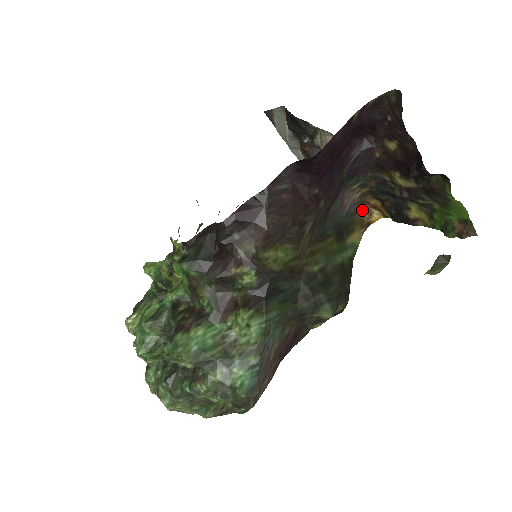
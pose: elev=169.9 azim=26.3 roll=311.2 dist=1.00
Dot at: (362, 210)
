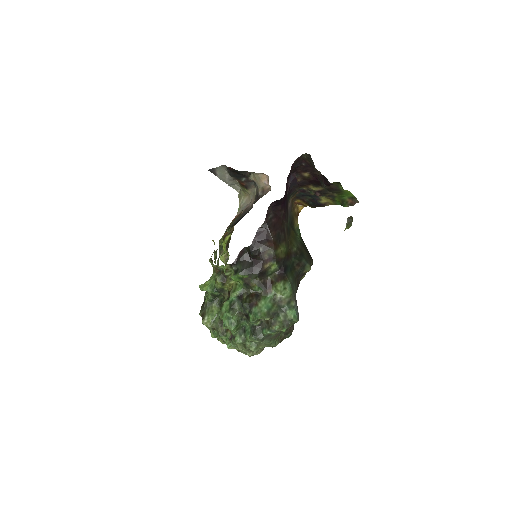
Dot at: (293, 208)
